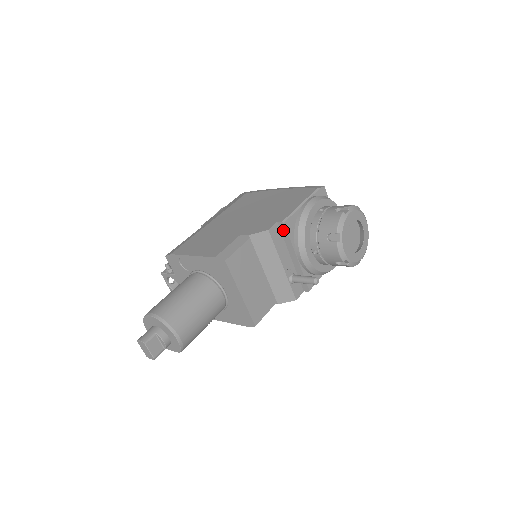
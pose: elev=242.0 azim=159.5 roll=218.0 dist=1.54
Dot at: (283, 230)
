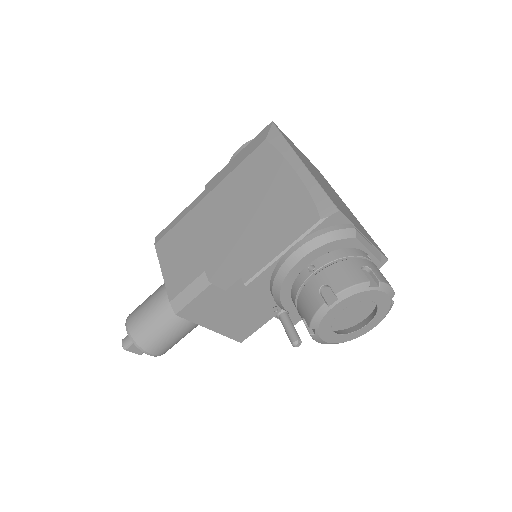
Dot at: occluded
